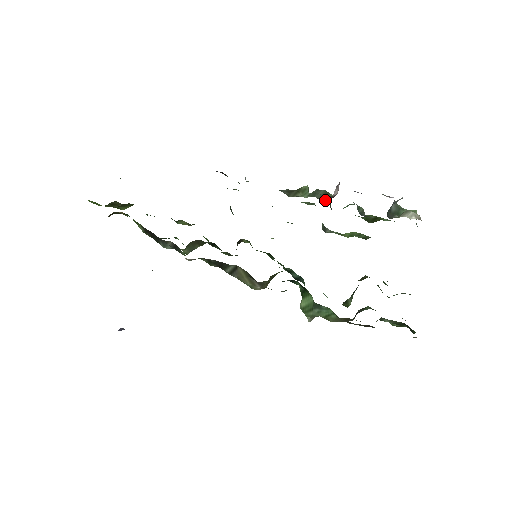
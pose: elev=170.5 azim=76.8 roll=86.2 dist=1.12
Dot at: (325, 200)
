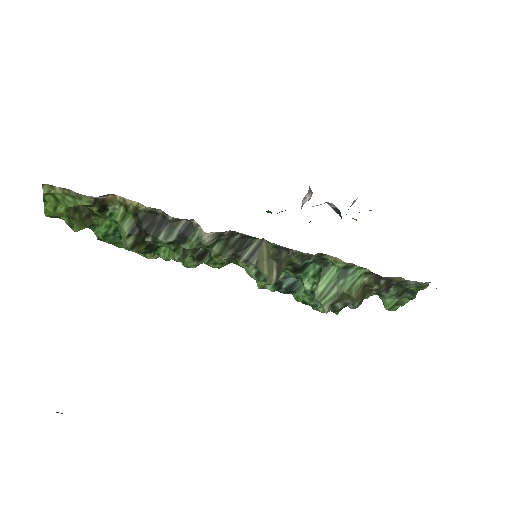
Dot at: occluded
